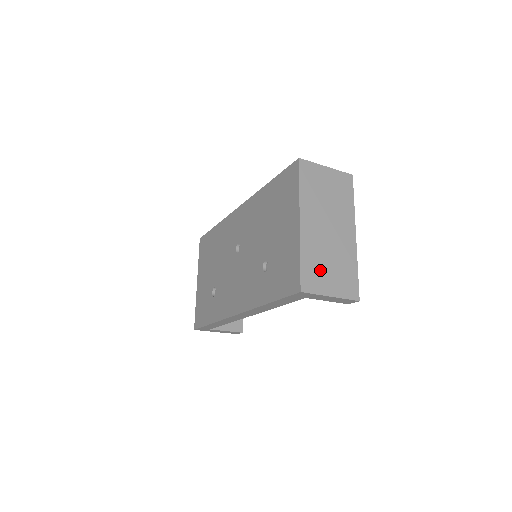
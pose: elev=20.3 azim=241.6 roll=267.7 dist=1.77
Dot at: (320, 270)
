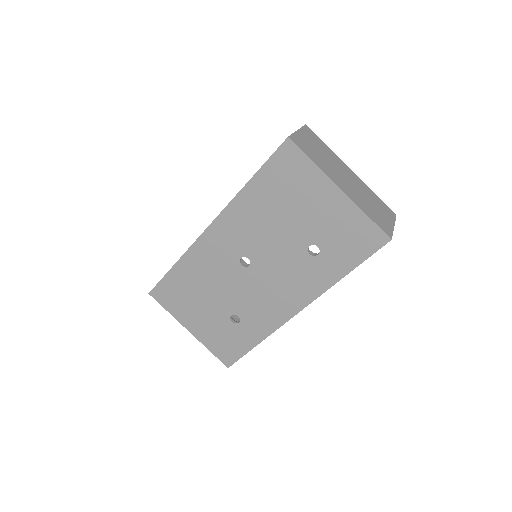
Dot at: (376, 214)
